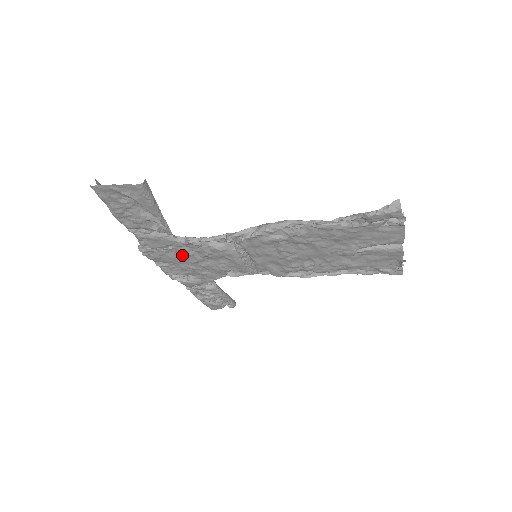
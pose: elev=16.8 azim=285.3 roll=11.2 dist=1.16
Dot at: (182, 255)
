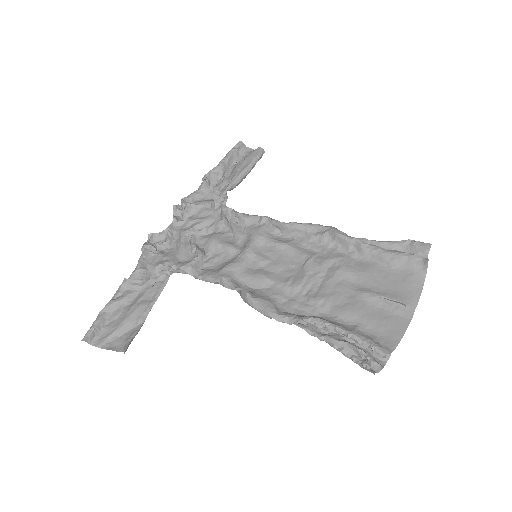
Dot at: (185, 247)
